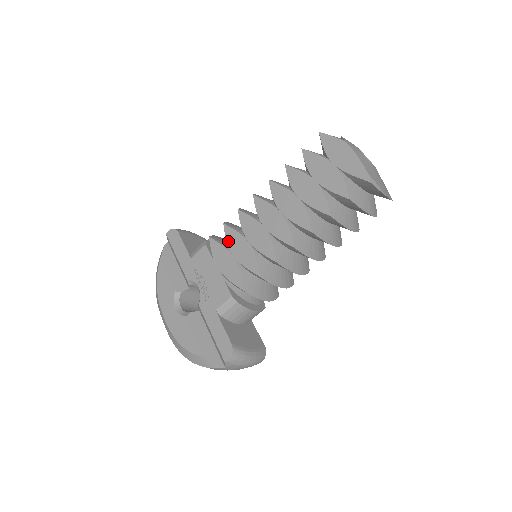
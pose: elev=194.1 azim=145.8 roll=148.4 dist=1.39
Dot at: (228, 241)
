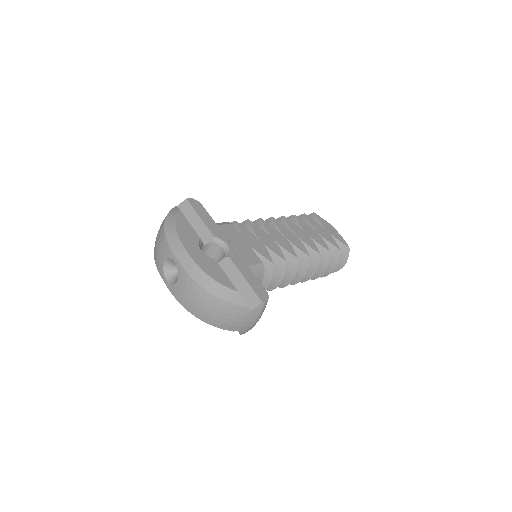
Dot at: (255, 231)
